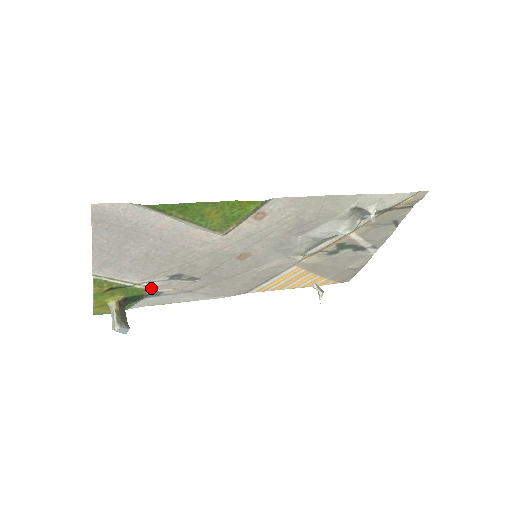
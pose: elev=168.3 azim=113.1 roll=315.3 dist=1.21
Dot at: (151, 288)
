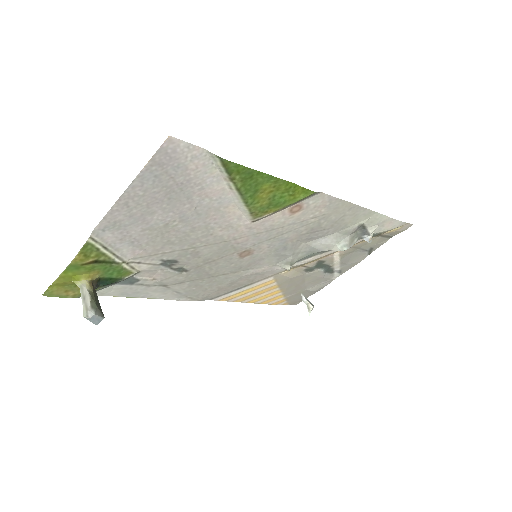
Dot at: (135, 271)
